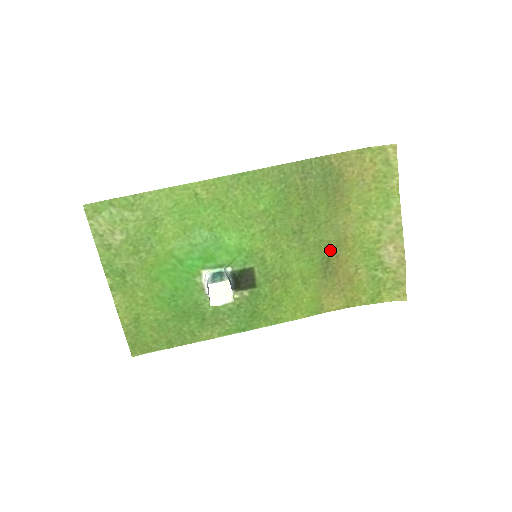
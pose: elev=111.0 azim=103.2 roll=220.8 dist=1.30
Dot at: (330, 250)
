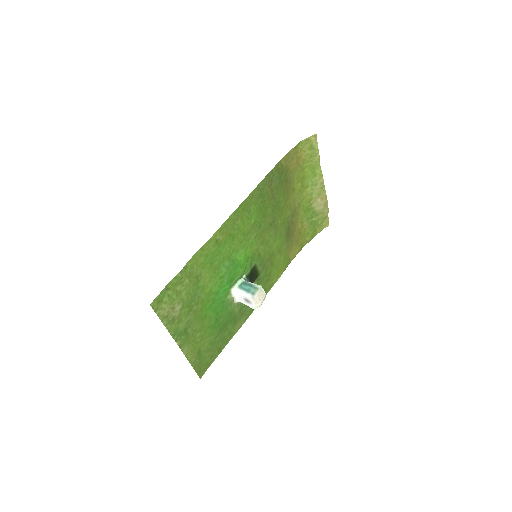
Dot at: (289, 222)
